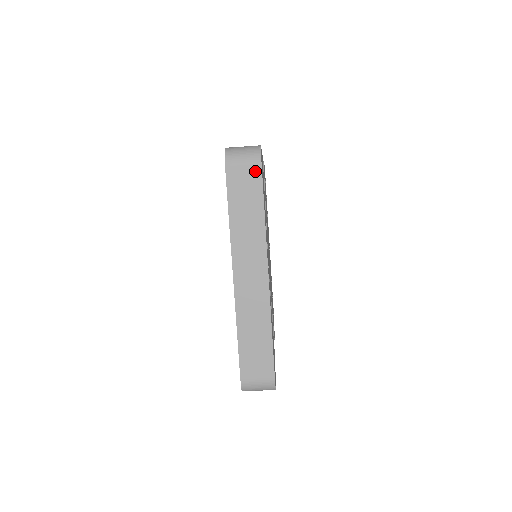
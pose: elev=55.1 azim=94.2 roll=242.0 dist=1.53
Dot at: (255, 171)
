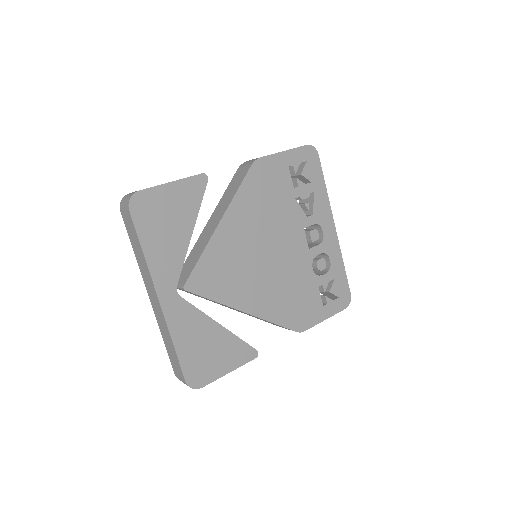
Dot at: (130, 217)
